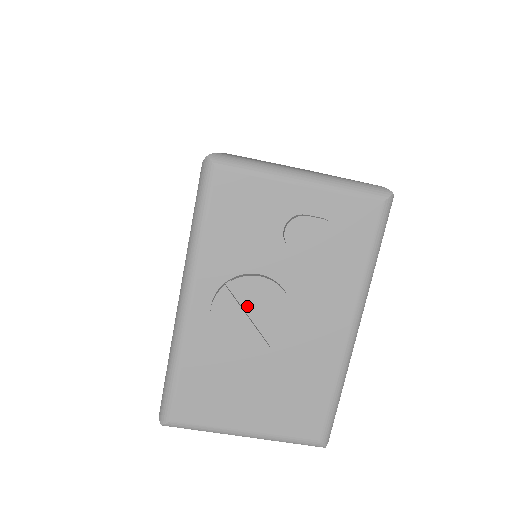
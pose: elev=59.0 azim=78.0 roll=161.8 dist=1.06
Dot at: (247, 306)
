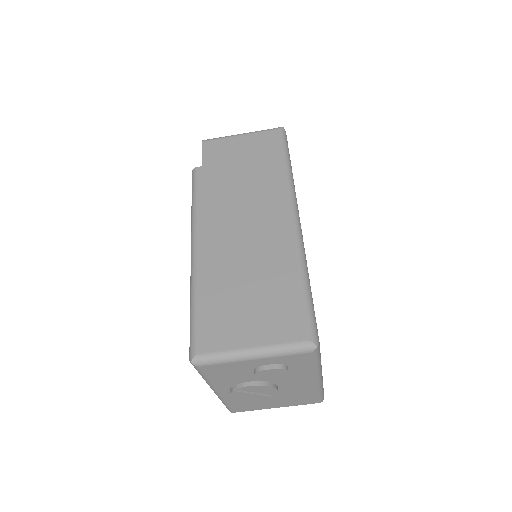
Dot at: (250, 390)
